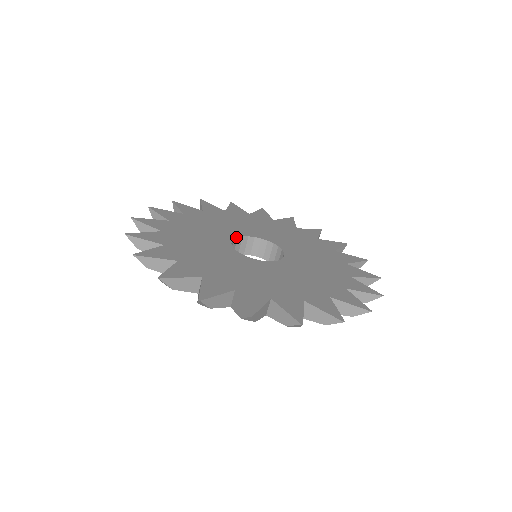
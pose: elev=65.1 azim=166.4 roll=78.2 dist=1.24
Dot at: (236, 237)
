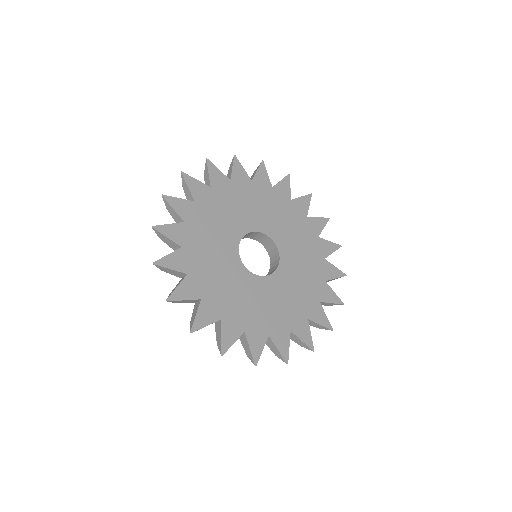
Dot at: (259, 231)
